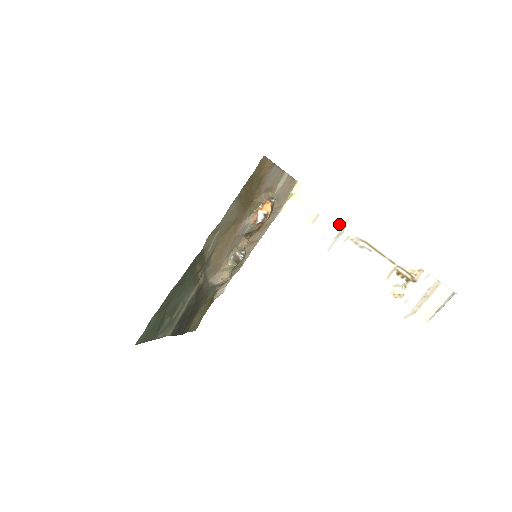
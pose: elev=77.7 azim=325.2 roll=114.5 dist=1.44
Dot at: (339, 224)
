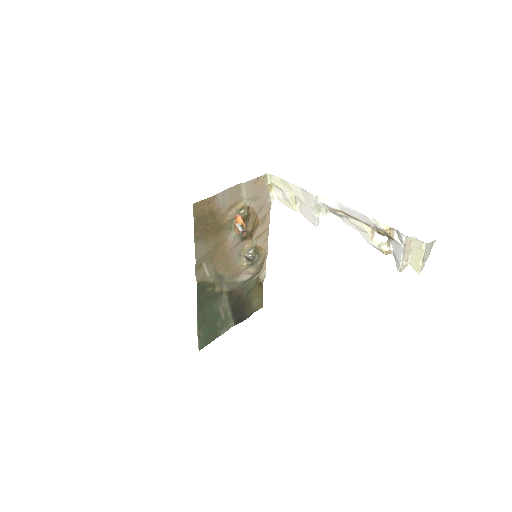
Dot at: (312, 202)
